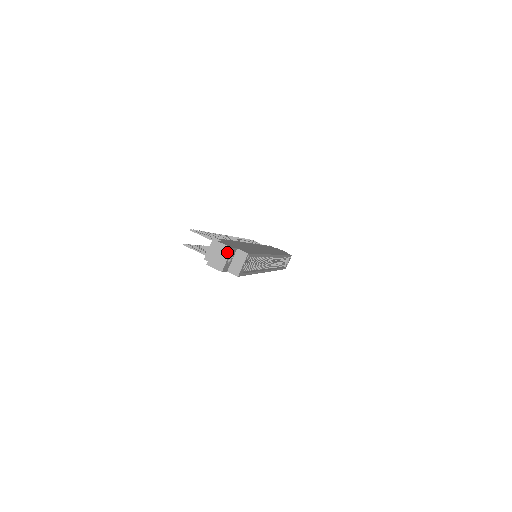
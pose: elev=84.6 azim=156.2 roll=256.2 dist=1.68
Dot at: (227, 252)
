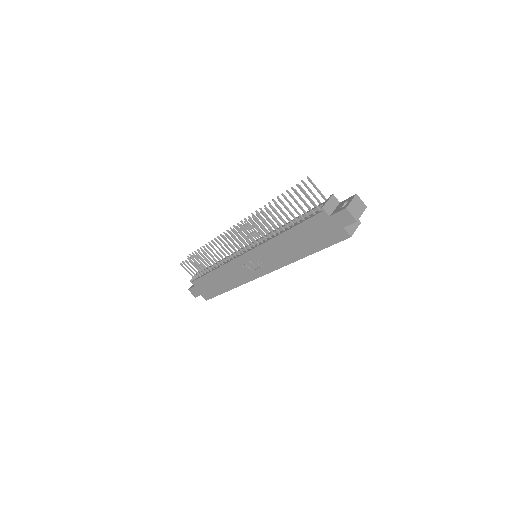
Dot at: (363, 207)
